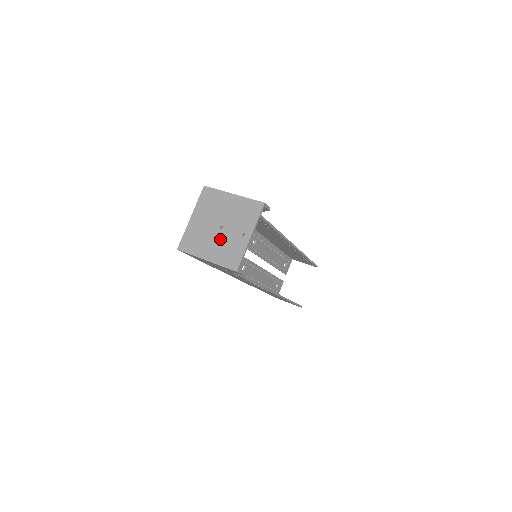
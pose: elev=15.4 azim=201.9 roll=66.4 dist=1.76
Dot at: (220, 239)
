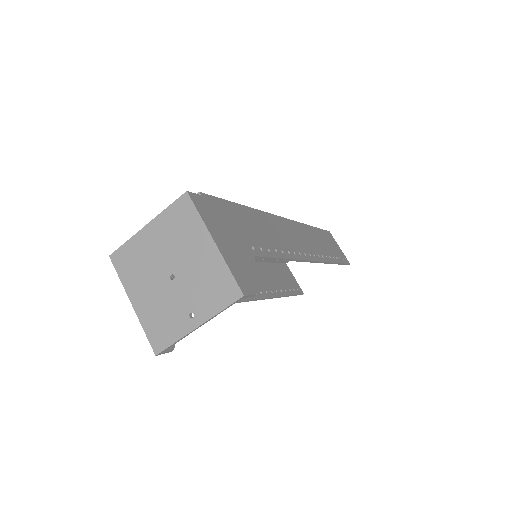
Dot at: (162, 293)
